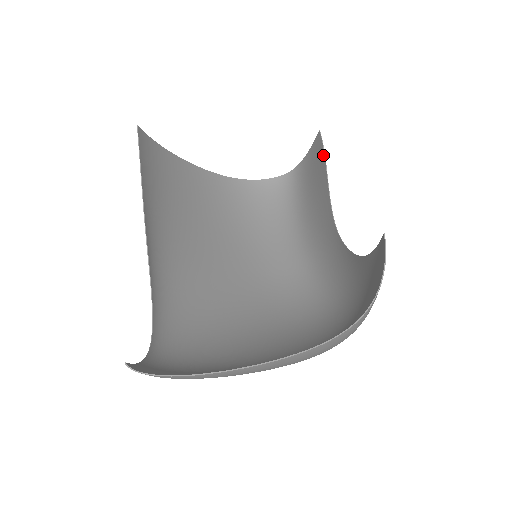
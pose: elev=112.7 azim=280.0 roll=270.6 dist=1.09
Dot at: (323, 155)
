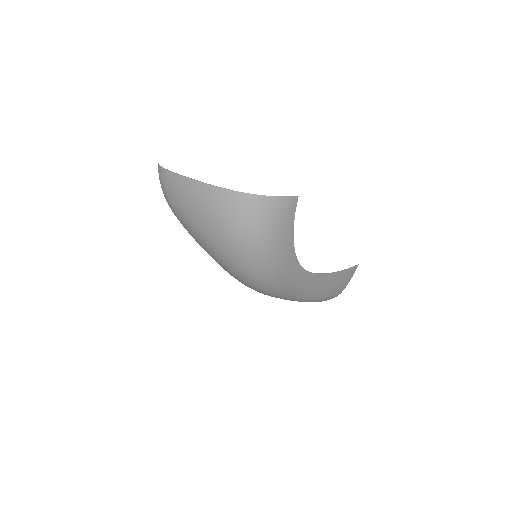
Dot at: (347, 269)
